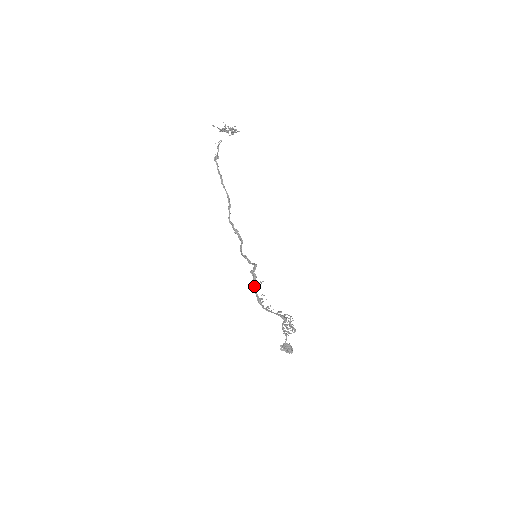
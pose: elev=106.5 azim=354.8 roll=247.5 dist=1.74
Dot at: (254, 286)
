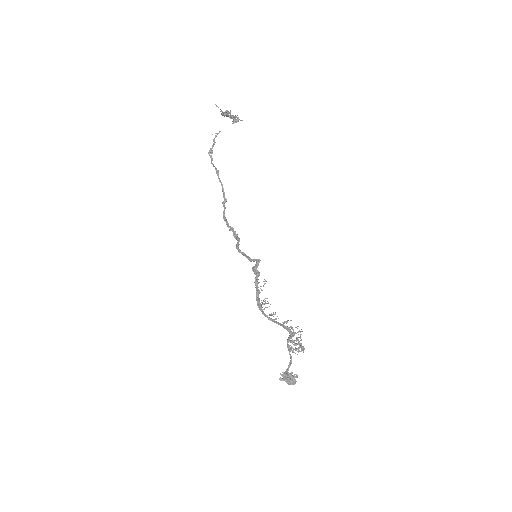
Dot at: (256, 286)
